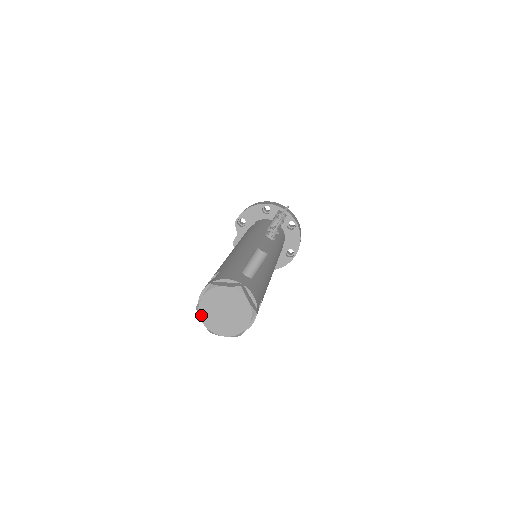
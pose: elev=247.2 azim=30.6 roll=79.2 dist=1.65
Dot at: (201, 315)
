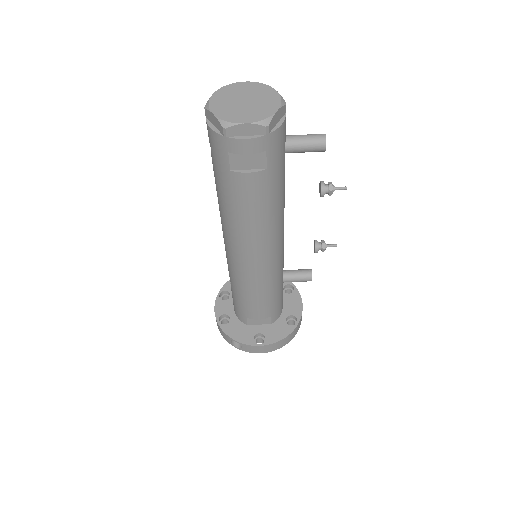
Dot at: (222, 89)
